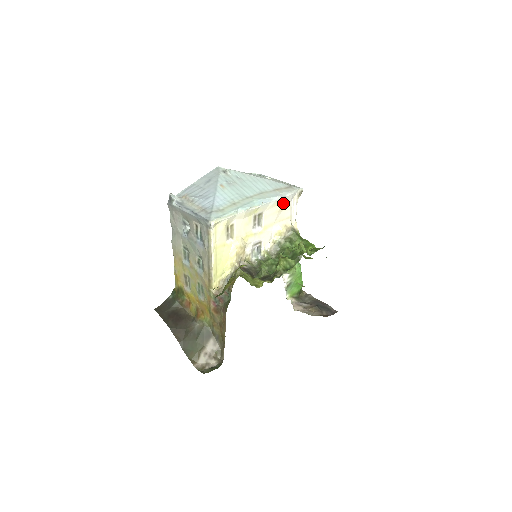
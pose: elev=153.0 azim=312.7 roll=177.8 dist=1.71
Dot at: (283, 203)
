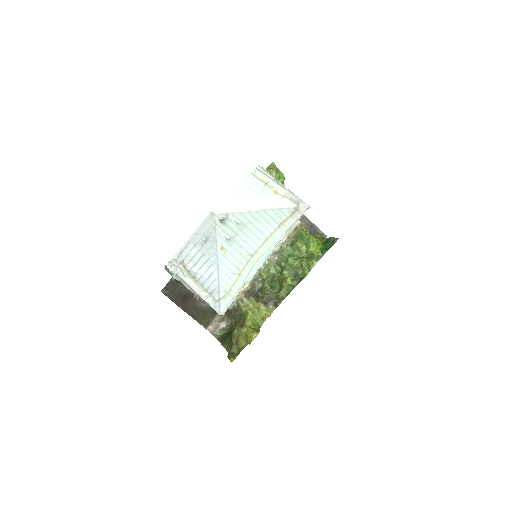
Dot at: occluded
